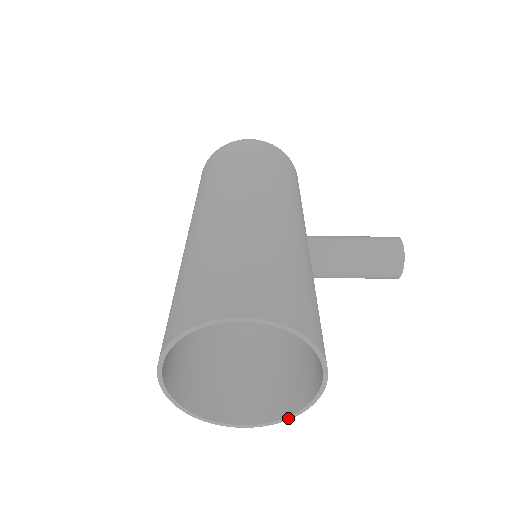
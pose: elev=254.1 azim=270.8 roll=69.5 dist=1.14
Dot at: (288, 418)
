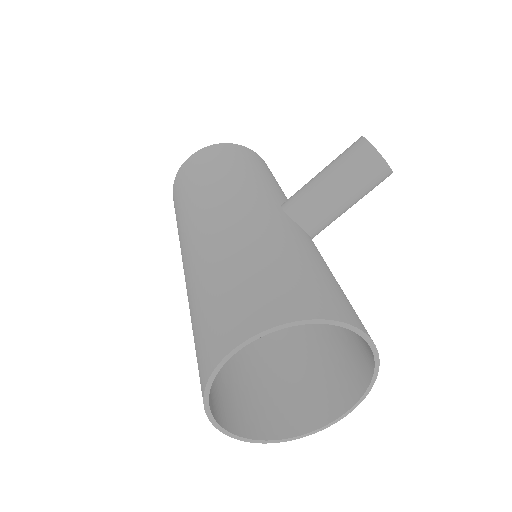
Dot at: (371, 386)
